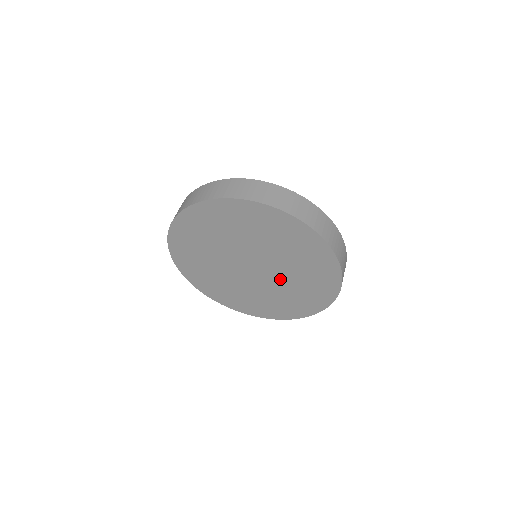
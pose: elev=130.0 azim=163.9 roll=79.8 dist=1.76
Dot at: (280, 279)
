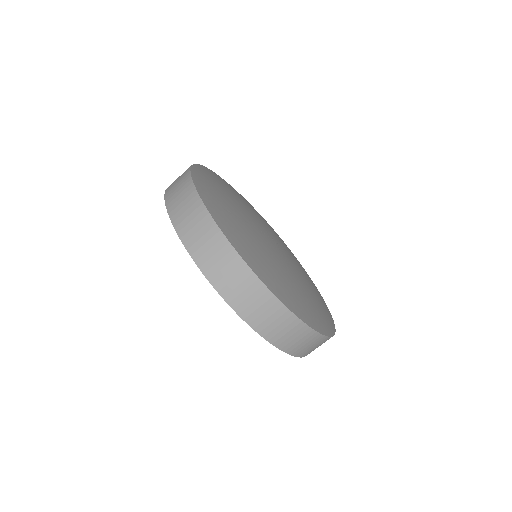
Dot at: occluded
